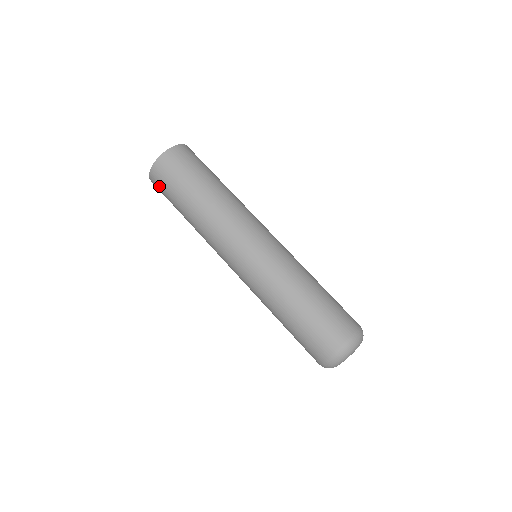
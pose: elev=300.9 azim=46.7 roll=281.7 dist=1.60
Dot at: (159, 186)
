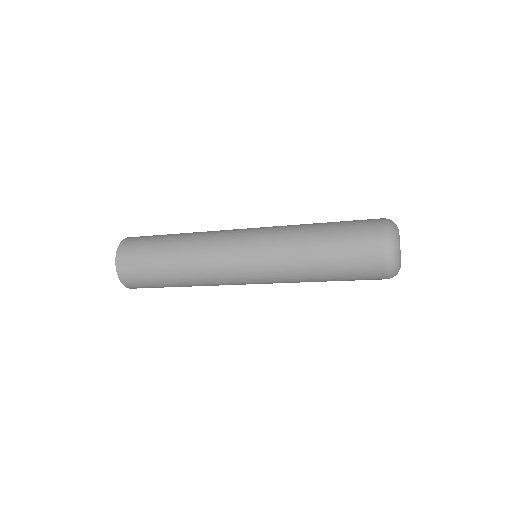
Dot at: occluded
